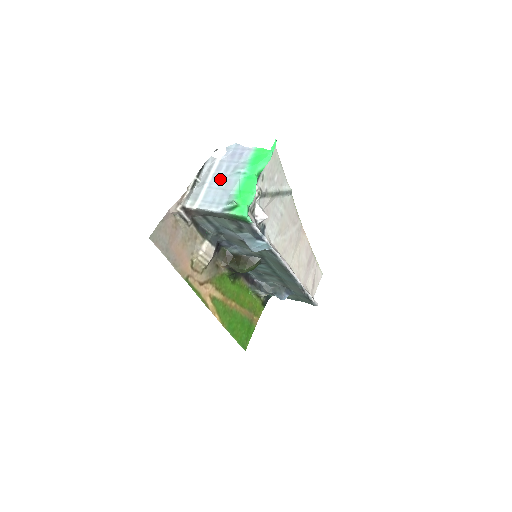
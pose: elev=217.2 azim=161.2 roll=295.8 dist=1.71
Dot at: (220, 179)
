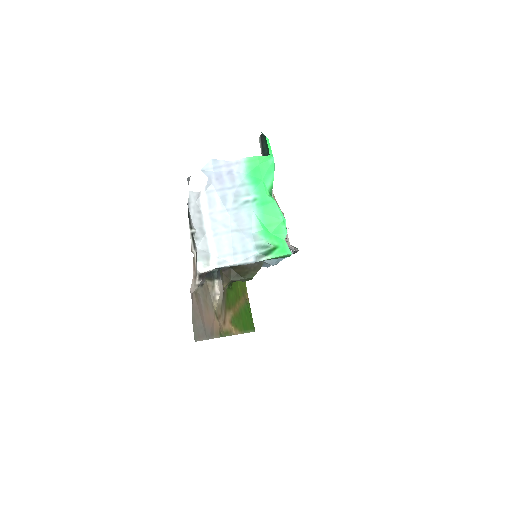
Dot at: (223, 218)
